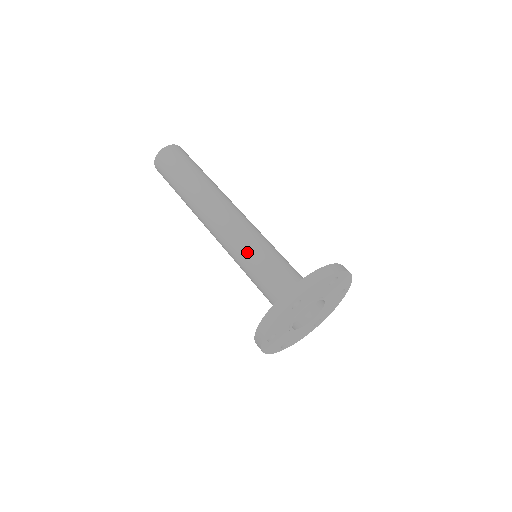
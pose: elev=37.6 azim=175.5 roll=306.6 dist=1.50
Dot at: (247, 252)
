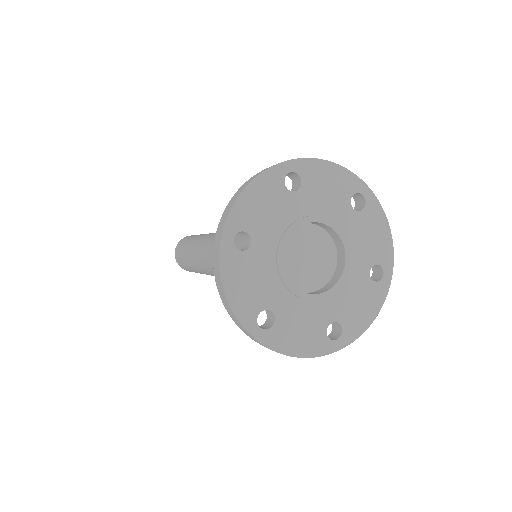
Dot at: occluded
